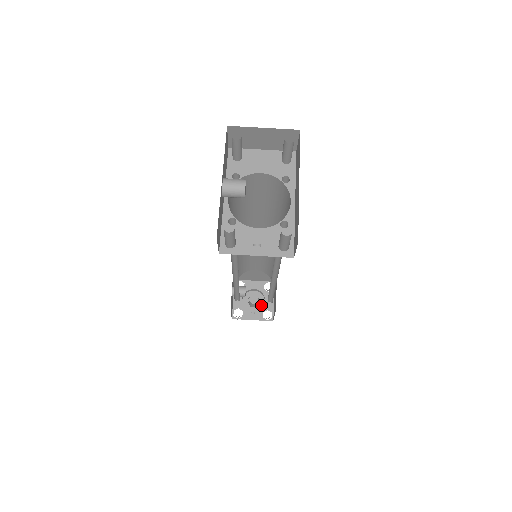
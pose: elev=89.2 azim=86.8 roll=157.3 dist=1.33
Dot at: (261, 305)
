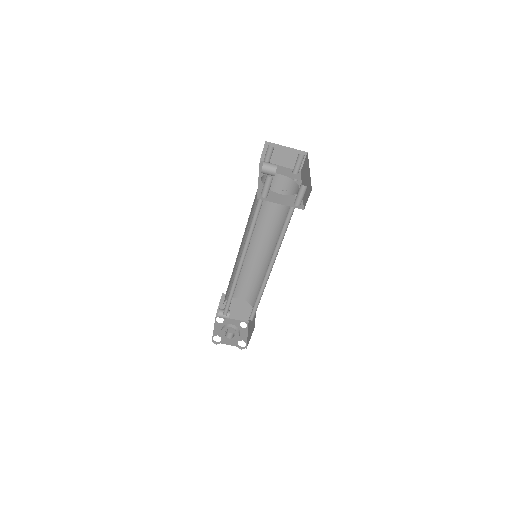
Dot at: (236, 338)
